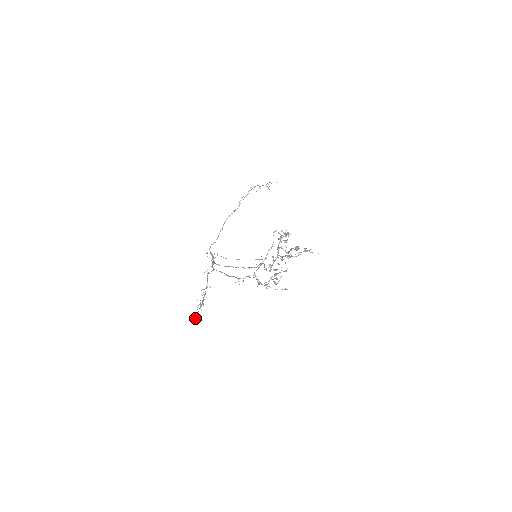
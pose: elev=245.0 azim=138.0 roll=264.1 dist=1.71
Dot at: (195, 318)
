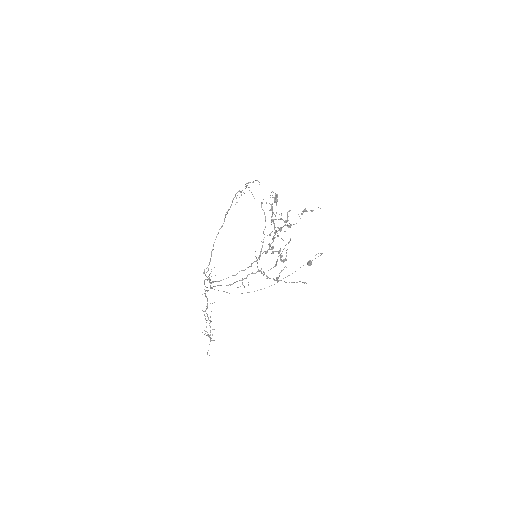
Dot at: occluded
